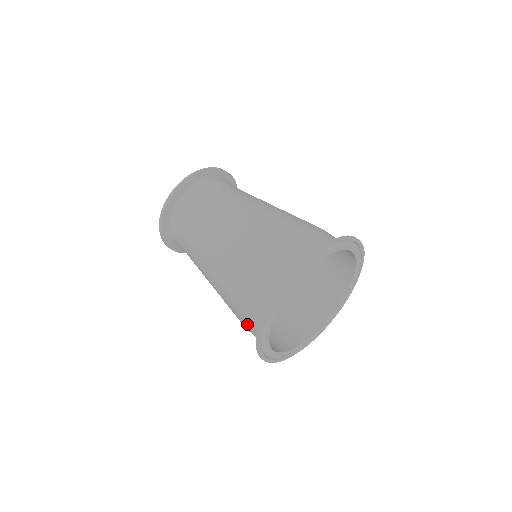
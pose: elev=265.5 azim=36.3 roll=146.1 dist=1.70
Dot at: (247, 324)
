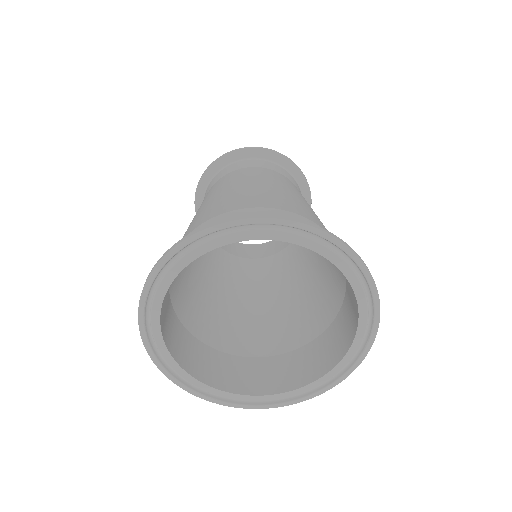
Dot at: occluded
